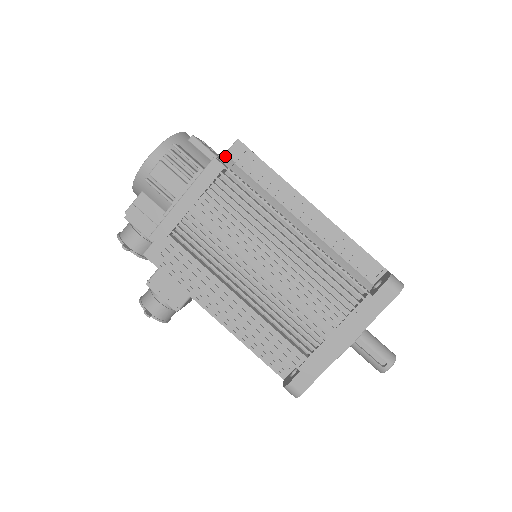
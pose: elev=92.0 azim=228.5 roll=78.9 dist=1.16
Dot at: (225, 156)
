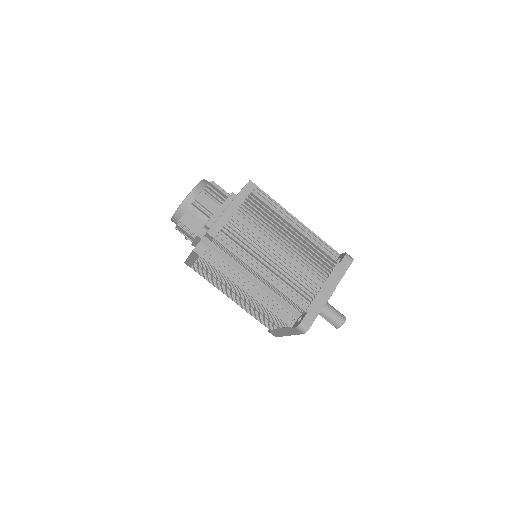
Dot at: (204, 238)
